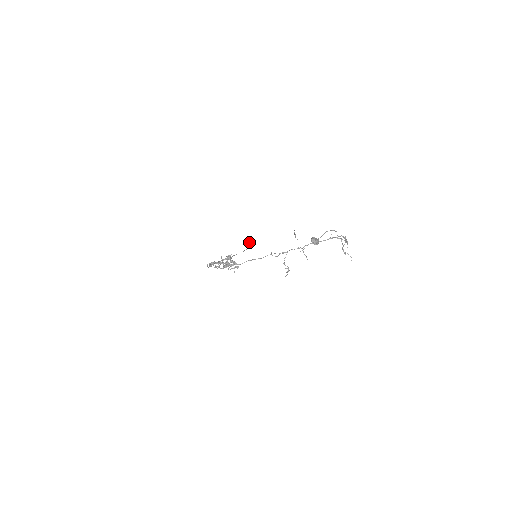
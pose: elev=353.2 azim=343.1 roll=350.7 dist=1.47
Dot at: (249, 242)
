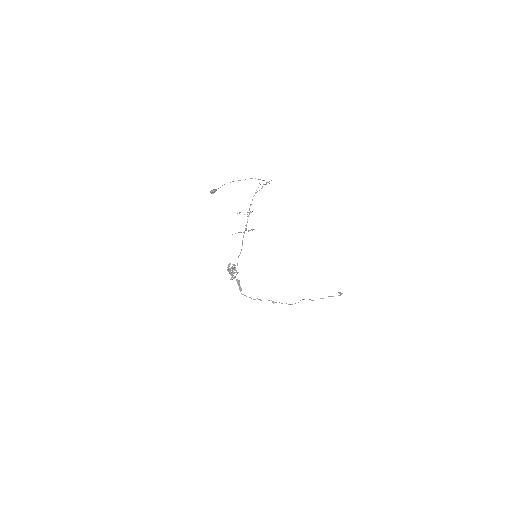
Dot at: (339, 292)
